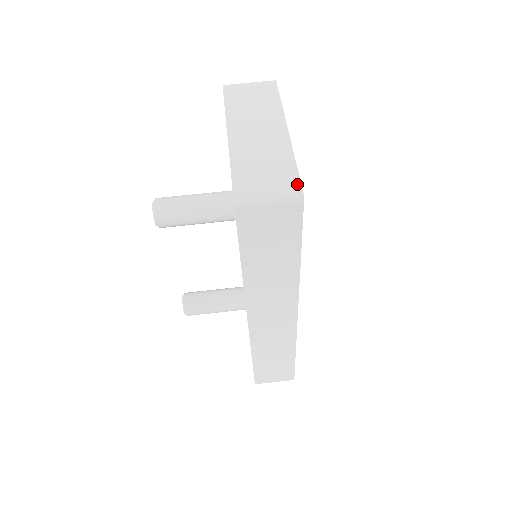
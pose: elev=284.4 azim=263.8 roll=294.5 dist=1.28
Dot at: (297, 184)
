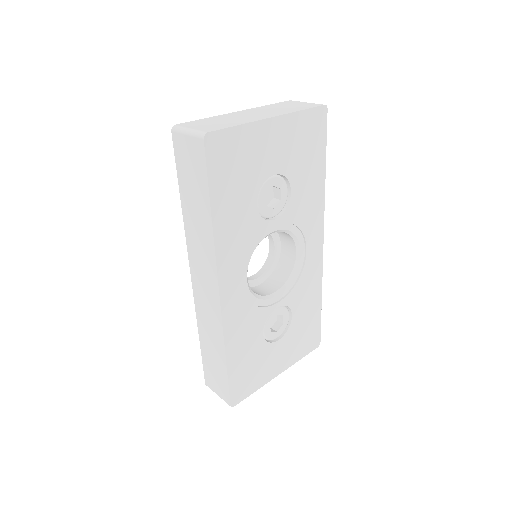
Dot at: (214, 130)
